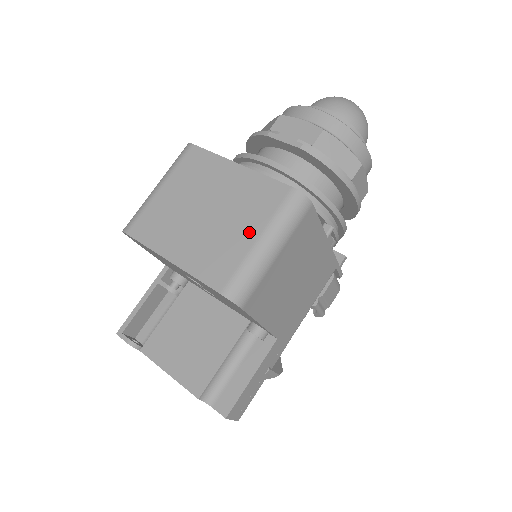
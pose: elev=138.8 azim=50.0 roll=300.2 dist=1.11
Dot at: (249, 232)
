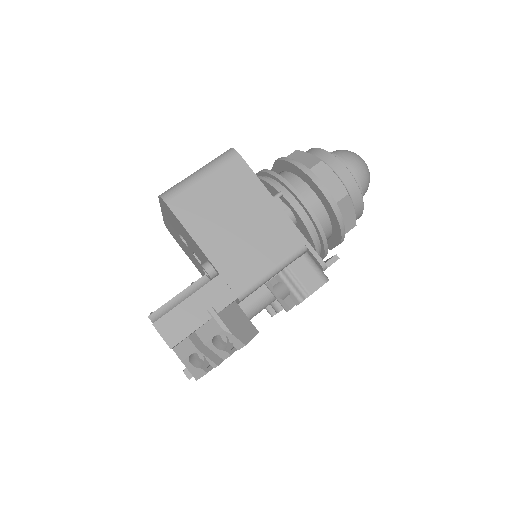
Dot at: occluded
